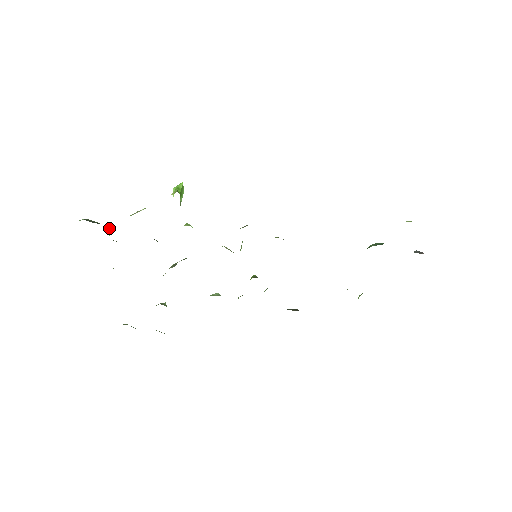
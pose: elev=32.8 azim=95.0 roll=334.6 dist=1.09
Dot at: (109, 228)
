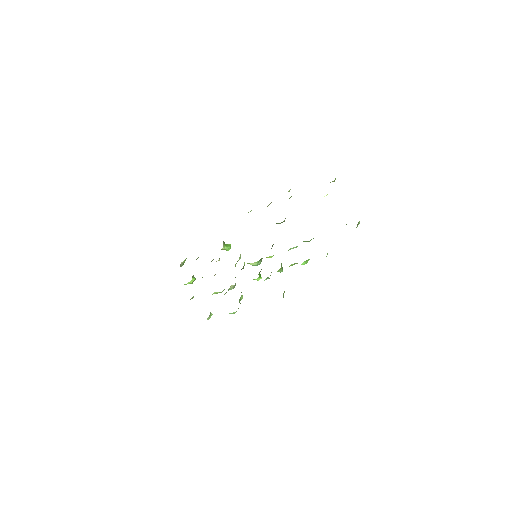
Dot at: (194, 277)
